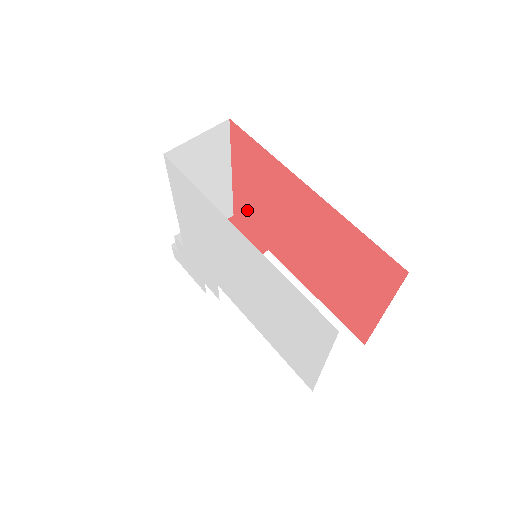
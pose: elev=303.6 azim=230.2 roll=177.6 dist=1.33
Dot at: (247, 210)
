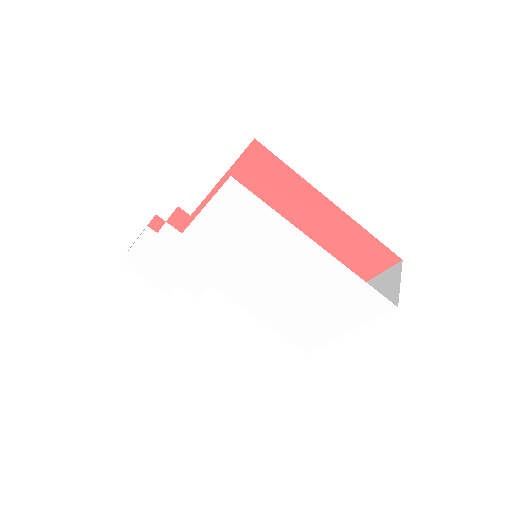
Dot at: occluded
